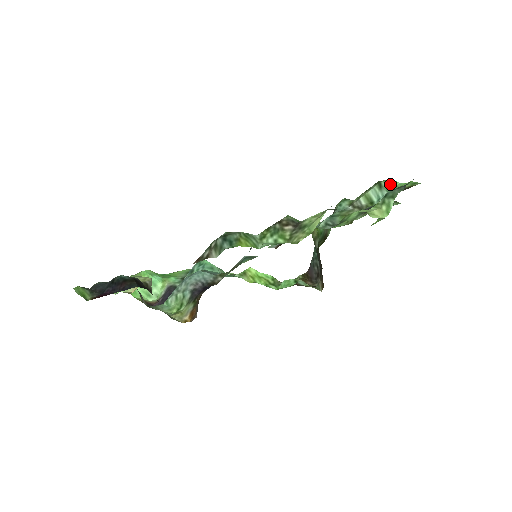
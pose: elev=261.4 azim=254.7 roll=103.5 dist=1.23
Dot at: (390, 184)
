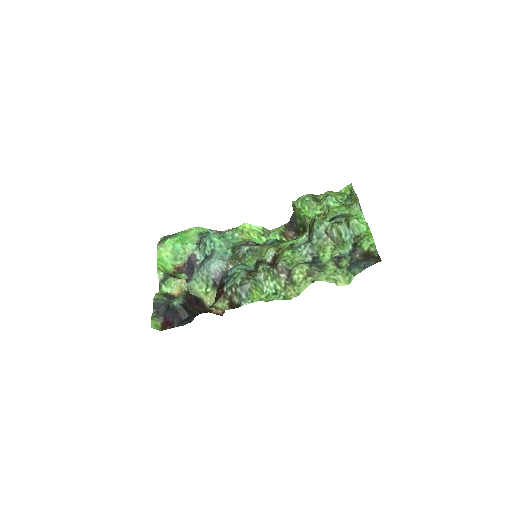
Dot at: (356, 226)
